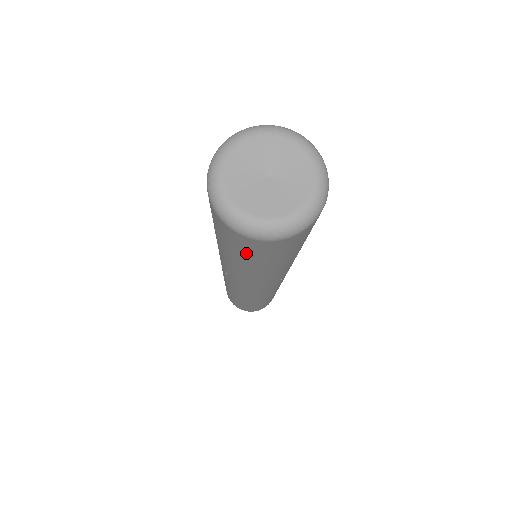
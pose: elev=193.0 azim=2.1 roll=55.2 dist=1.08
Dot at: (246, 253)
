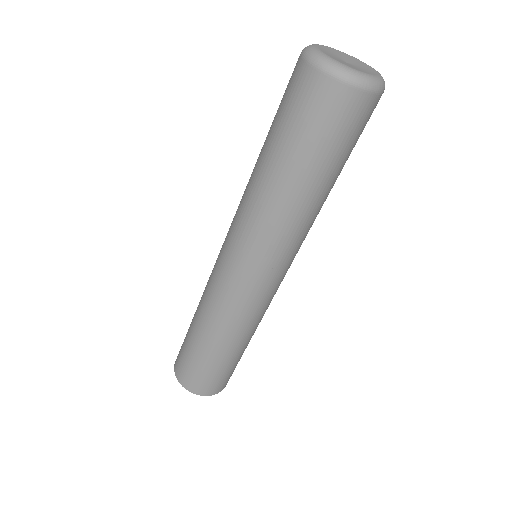
Dot at: (348, 140)
